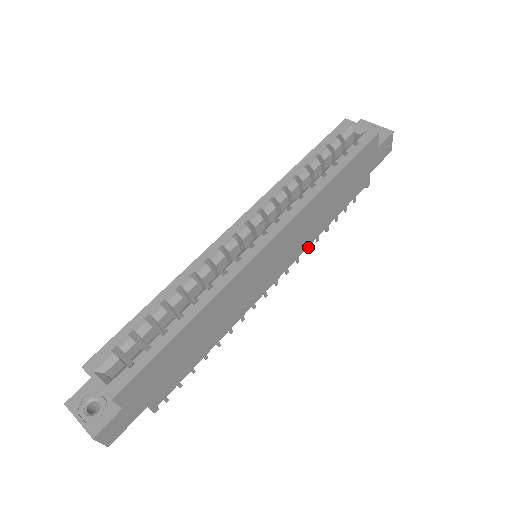
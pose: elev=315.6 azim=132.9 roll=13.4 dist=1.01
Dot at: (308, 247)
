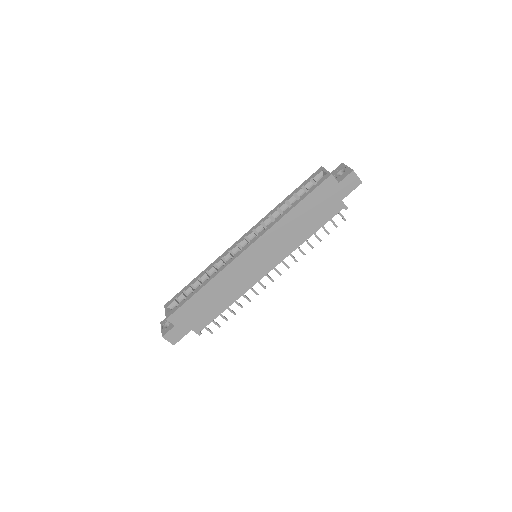
Dot at: occluded
